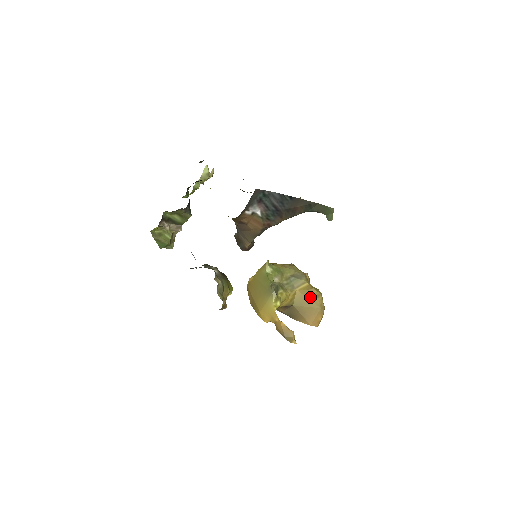
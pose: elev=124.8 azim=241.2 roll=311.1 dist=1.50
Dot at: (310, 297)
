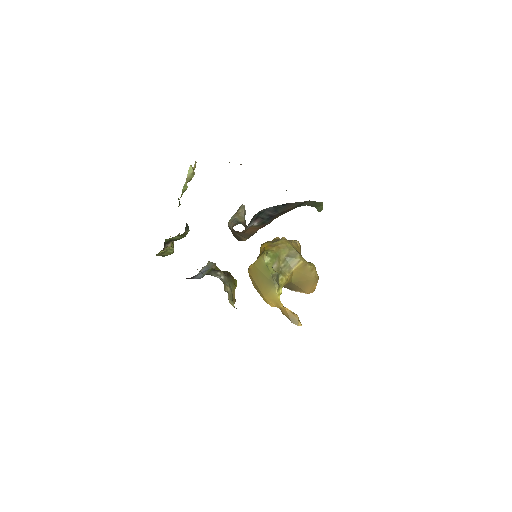
Dot at: (306, 272)
